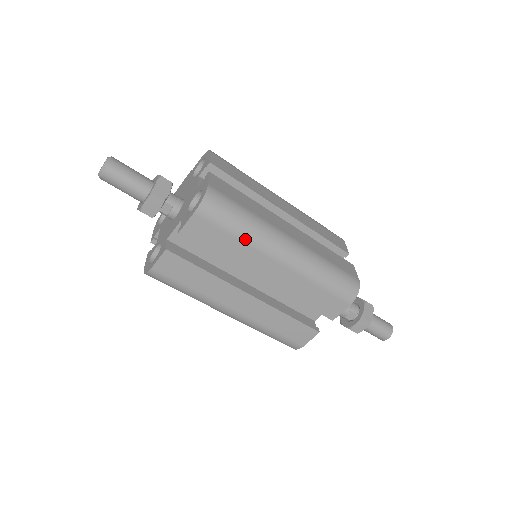
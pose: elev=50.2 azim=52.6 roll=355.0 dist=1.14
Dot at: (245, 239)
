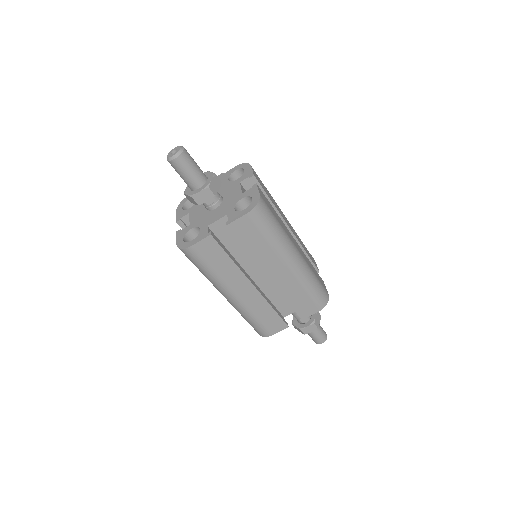
Dot at: (272, 243)
